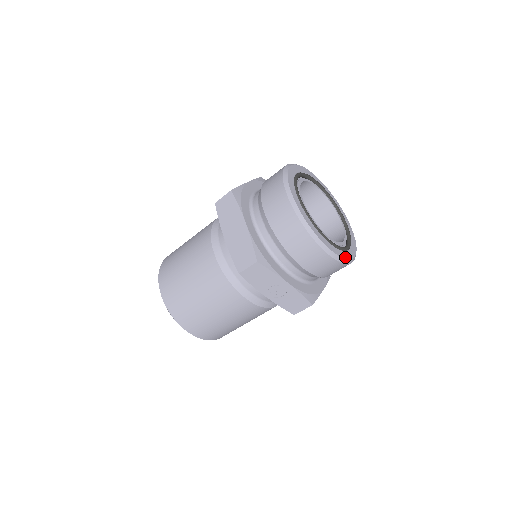
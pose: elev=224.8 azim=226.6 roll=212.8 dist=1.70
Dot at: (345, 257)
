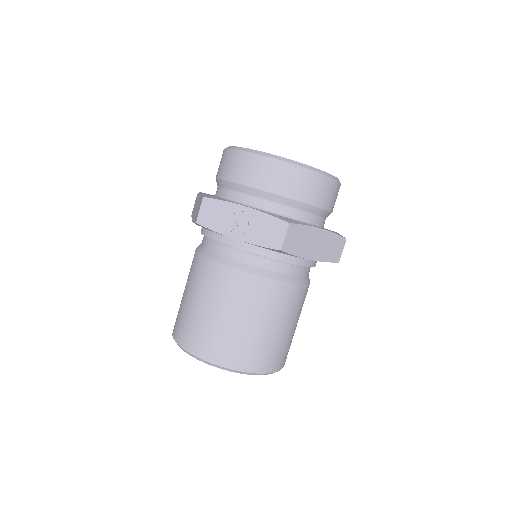
Dot at: (300, 163)
